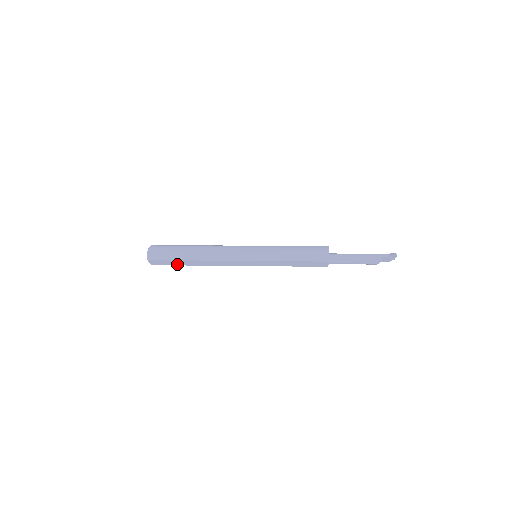
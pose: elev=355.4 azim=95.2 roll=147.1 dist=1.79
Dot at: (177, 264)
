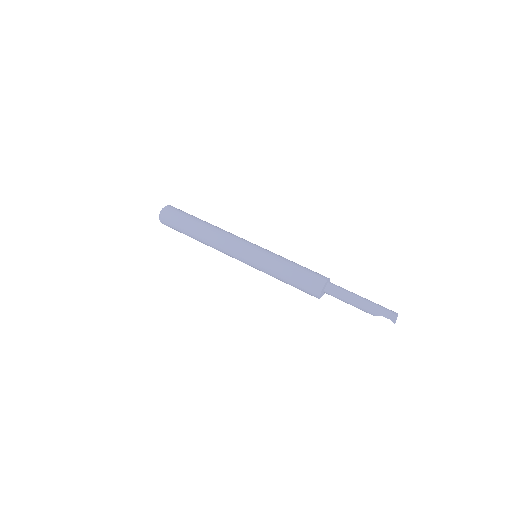
Dot at: occluded
